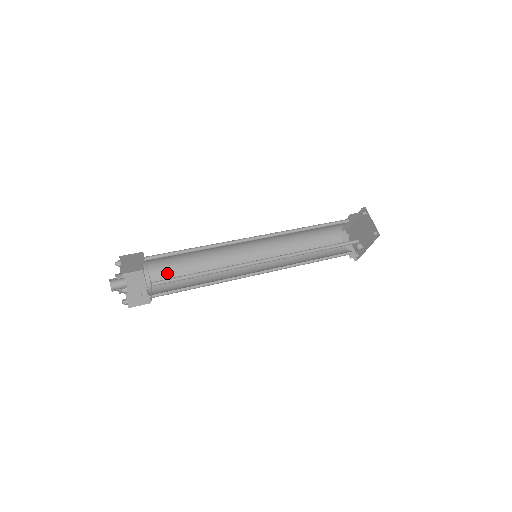
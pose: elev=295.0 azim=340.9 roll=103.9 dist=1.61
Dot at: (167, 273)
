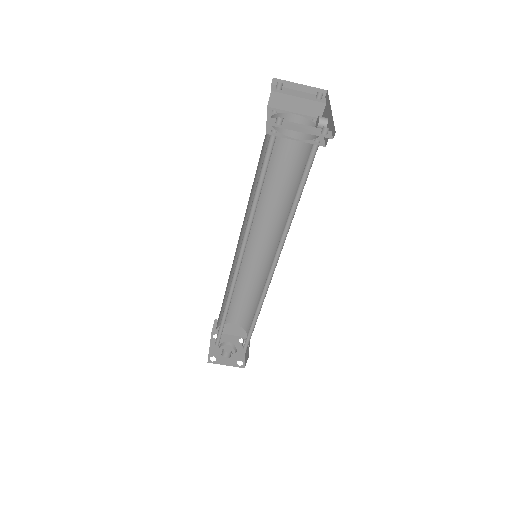
Dot at: (228, 310)
